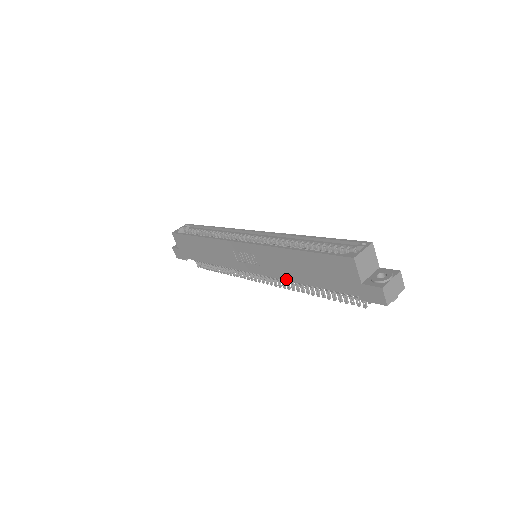
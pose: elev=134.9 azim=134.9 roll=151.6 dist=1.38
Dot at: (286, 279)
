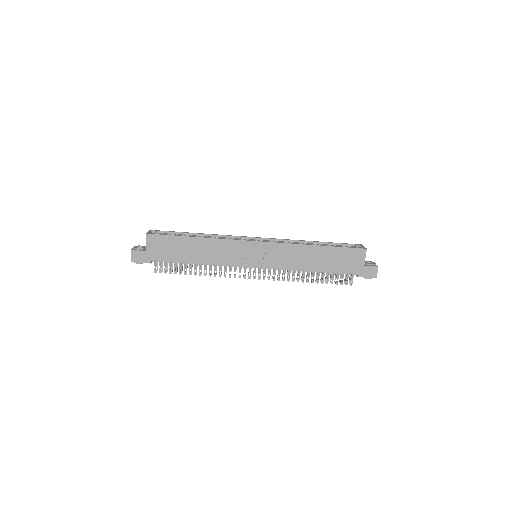
Dot at: (296, 269)
